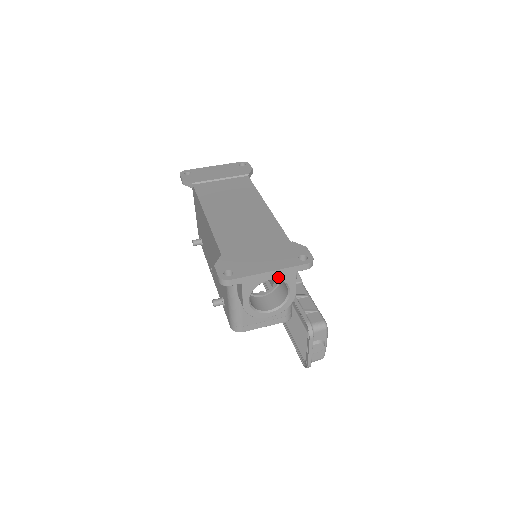
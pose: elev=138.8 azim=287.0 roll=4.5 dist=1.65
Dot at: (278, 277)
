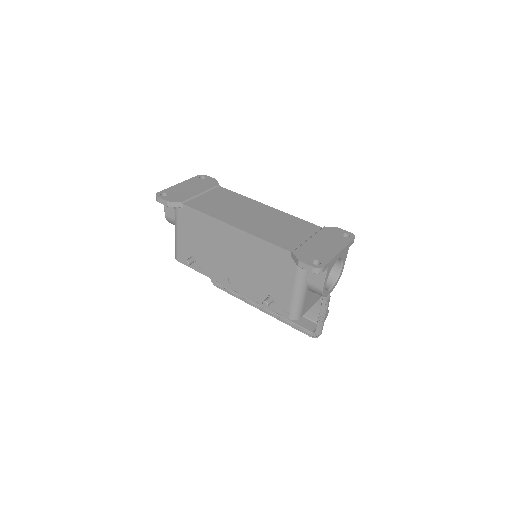
Dot at: (341, 255)
